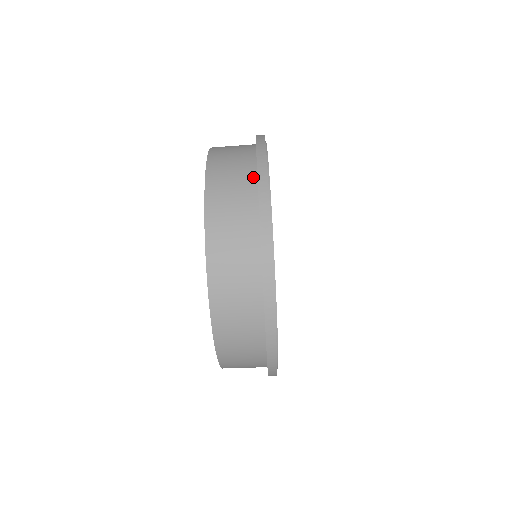
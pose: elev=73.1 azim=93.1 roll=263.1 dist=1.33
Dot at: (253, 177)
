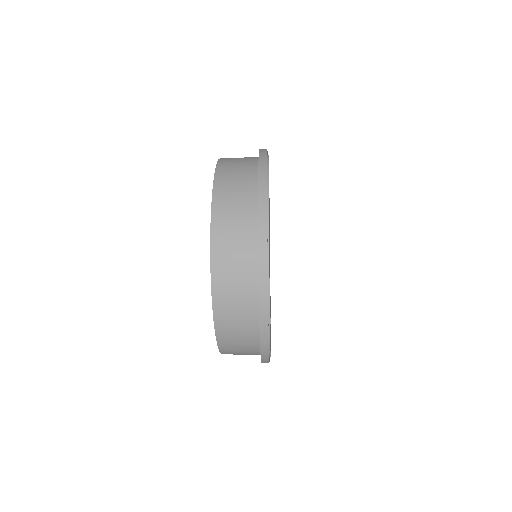
Dot at: (254, 192)
